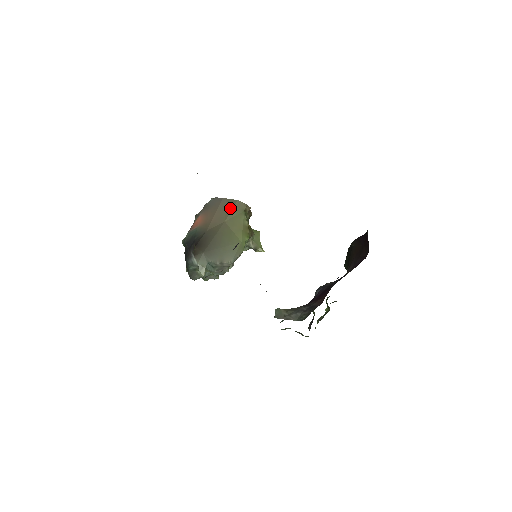
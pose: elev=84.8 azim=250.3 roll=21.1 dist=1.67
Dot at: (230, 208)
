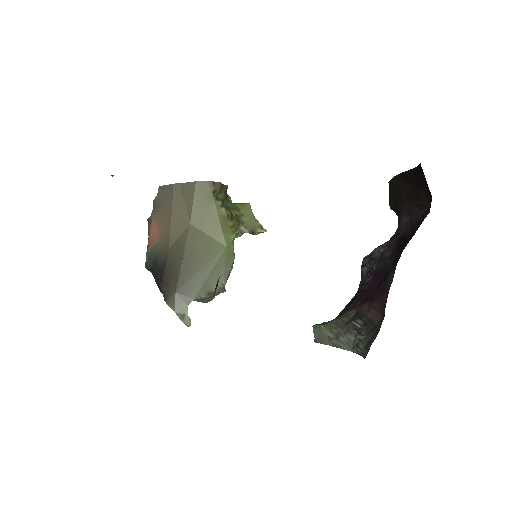
Dot at: (189, 199)
